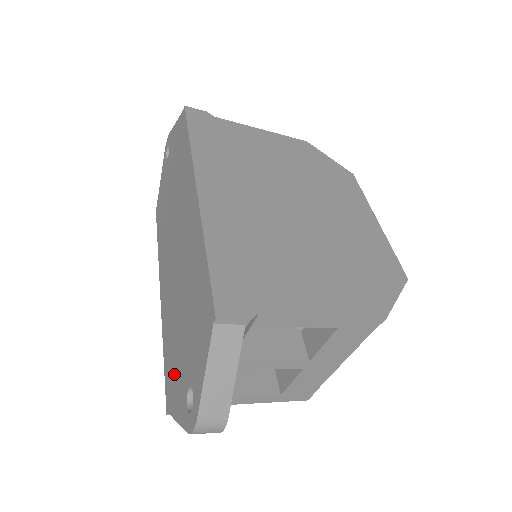
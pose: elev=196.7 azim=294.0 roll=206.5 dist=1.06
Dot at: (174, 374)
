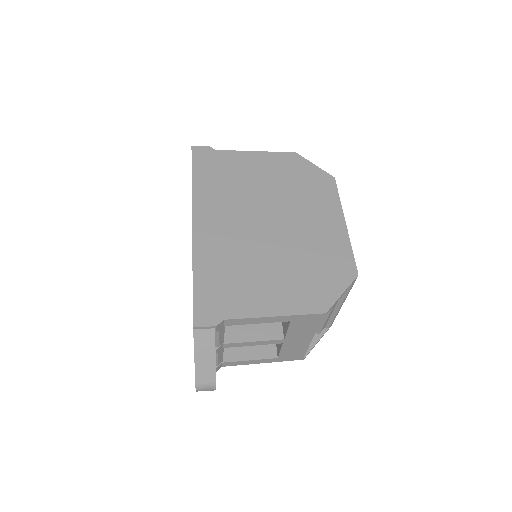
Dot at: occluded
